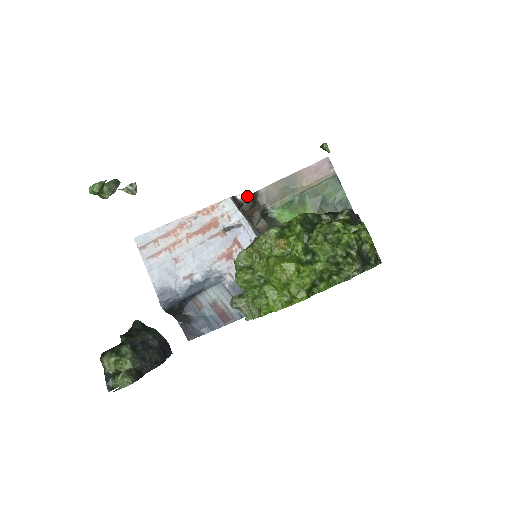
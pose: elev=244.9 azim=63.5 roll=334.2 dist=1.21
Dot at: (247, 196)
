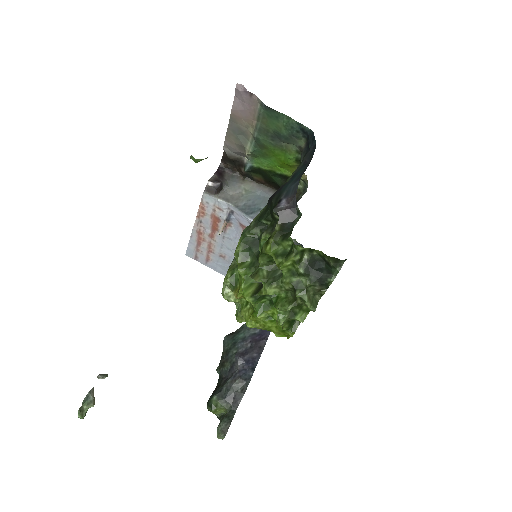
Dot at: (222, 157)
